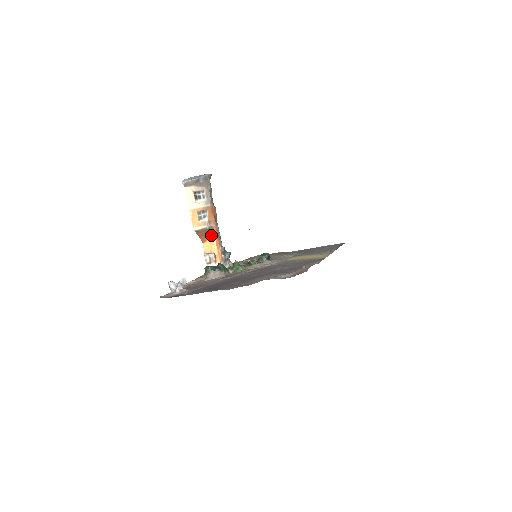
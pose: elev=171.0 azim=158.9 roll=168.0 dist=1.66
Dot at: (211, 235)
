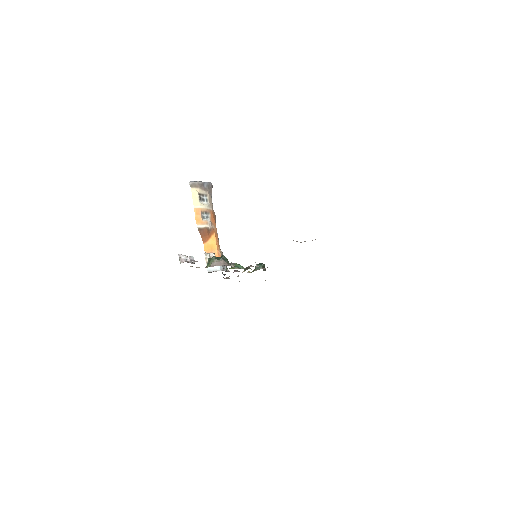
Dot at: (212, 236)
